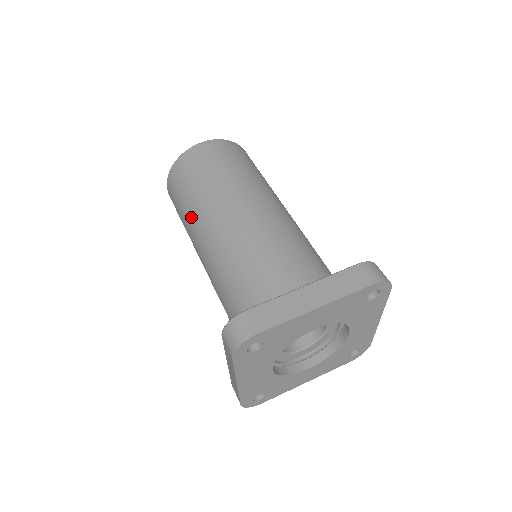
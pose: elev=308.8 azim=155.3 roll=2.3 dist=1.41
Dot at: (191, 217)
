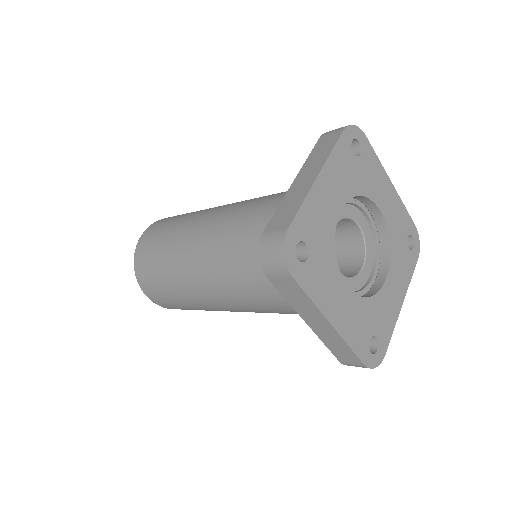
Dot at: (202, 210)
